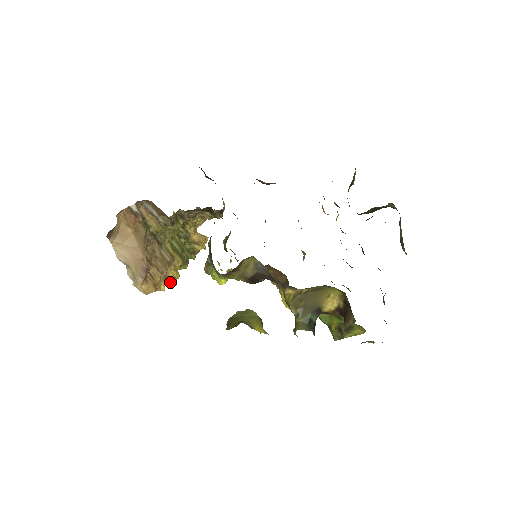
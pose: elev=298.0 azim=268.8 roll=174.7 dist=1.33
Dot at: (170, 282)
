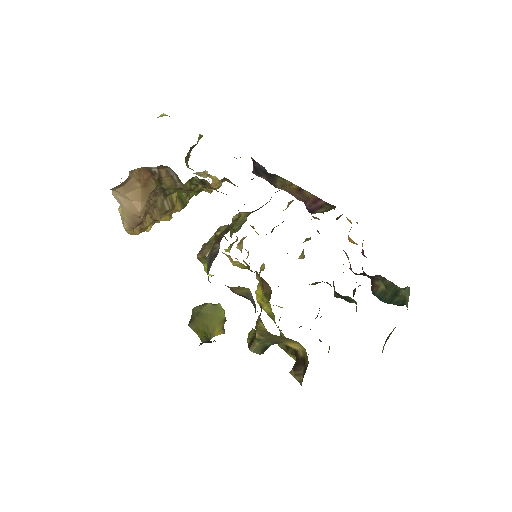
Dot at: (159, 222)
